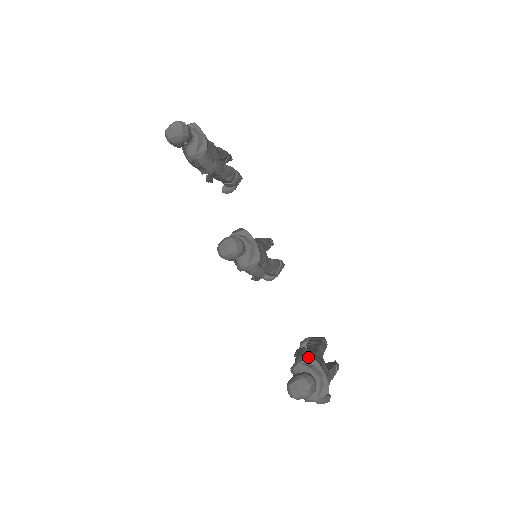
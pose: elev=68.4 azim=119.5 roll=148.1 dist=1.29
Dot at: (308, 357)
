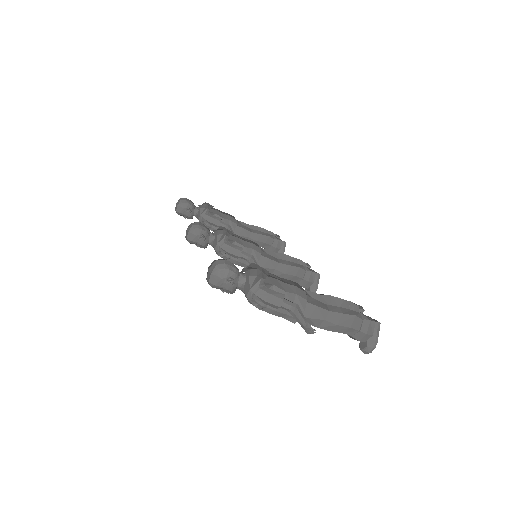
Dot at: (249, 266)
